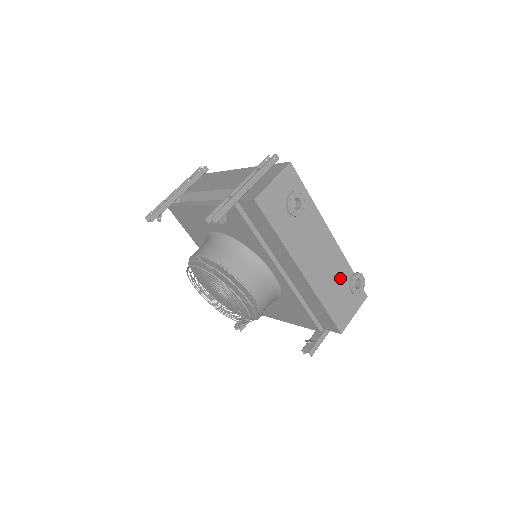
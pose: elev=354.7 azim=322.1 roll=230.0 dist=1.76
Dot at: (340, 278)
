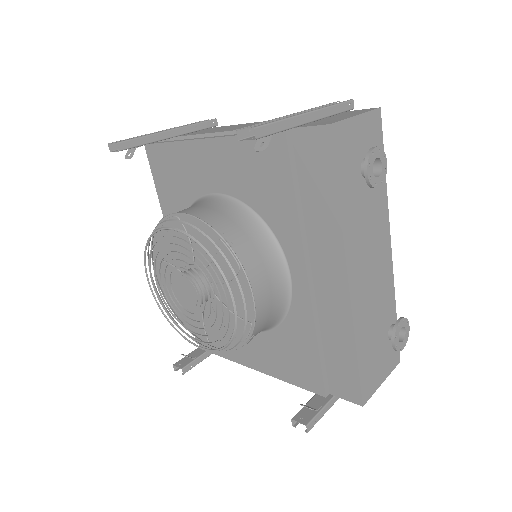
Dot at: (382, 317)
